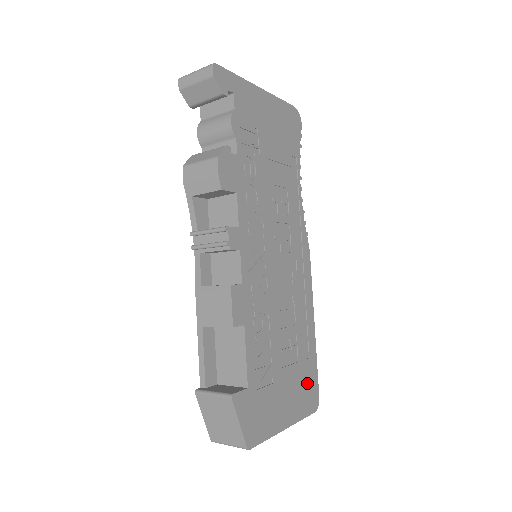
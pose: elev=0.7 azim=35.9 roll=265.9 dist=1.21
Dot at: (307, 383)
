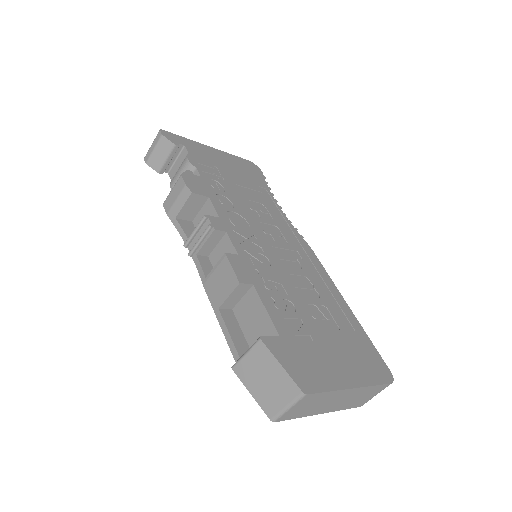
Dot at: (364, 353)
